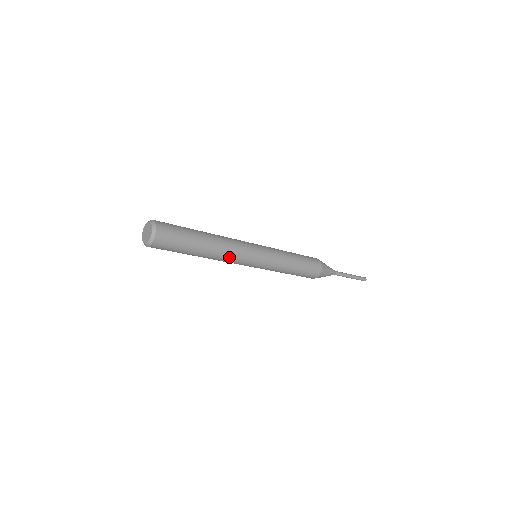
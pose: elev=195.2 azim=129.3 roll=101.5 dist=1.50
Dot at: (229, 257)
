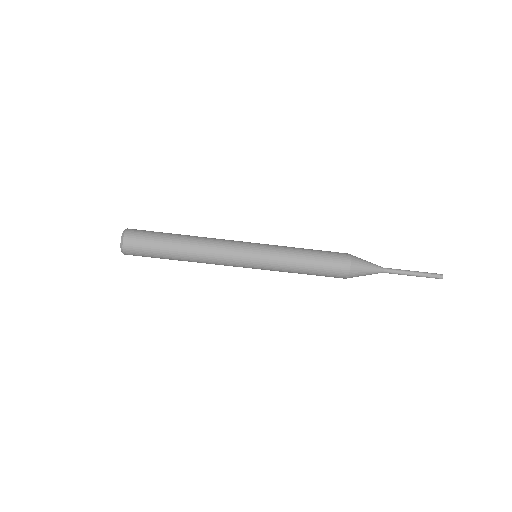
Dot at: (213, 258)
